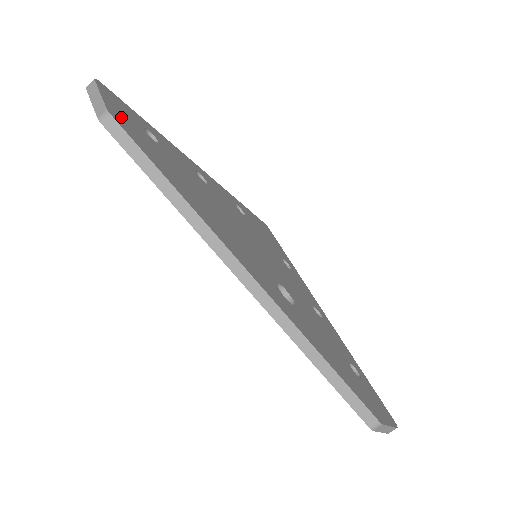
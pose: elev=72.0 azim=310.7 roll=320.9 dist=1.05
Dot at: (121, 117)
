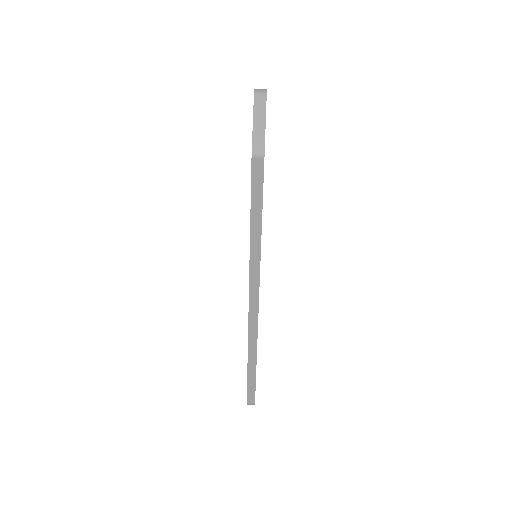
Dot at: occluded
